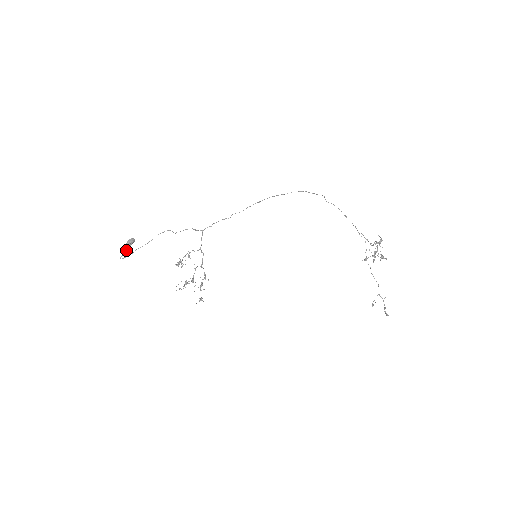
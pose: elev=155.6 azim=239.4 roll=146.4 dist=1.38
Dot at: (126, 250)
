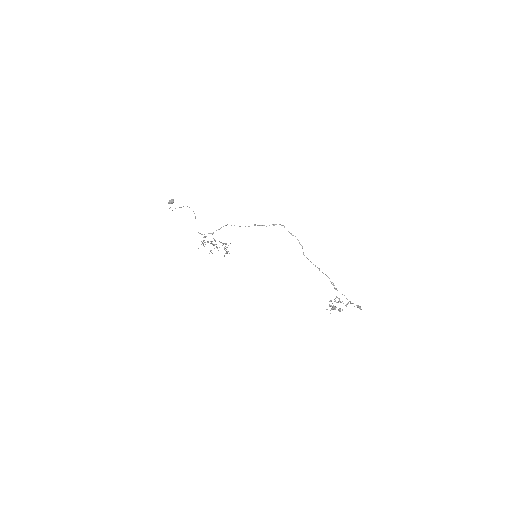
Dot at: (169, 208)
